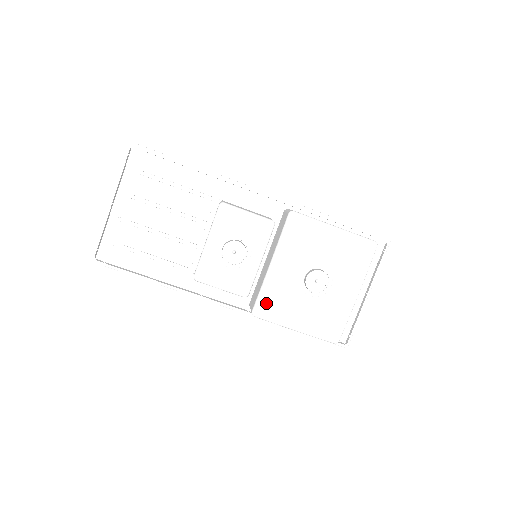
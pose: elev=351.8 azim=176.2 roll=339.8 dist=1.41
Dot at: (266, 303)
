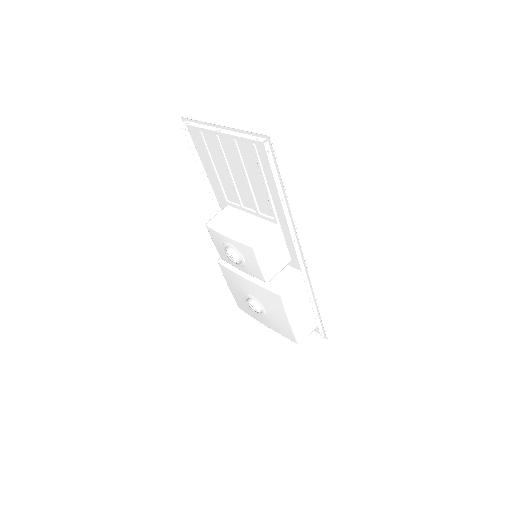
Dot at: (227, 271)
